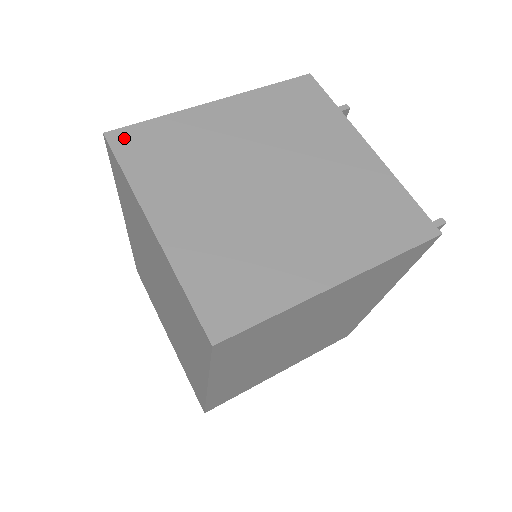
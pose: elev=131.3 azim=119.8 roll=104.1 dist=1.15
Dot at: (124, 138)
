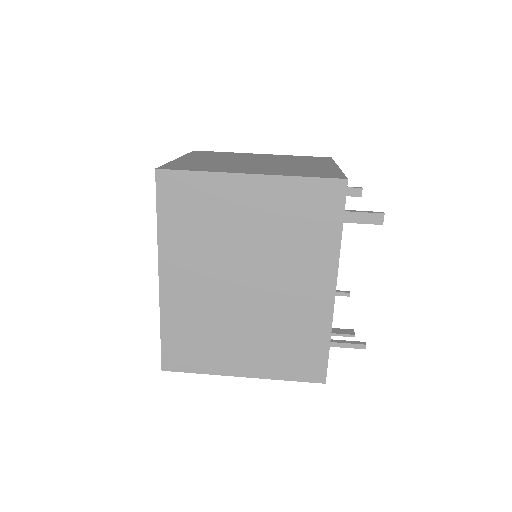
Dot at: occluded
